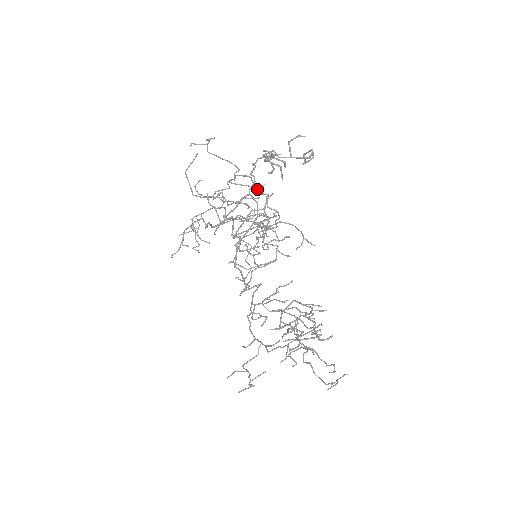
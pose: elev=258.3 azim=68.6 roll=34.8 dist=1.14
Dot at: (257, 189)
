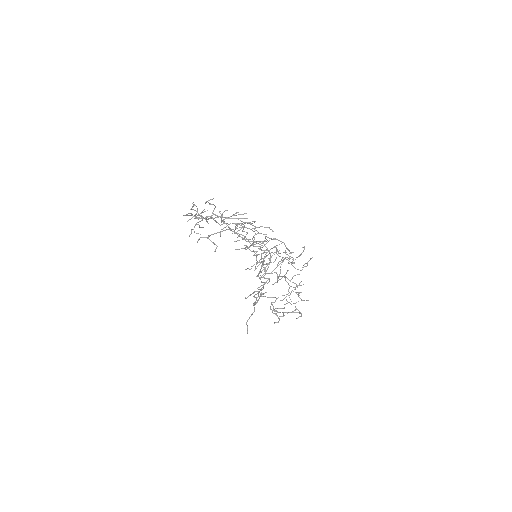
Dot at: (252, 245)
